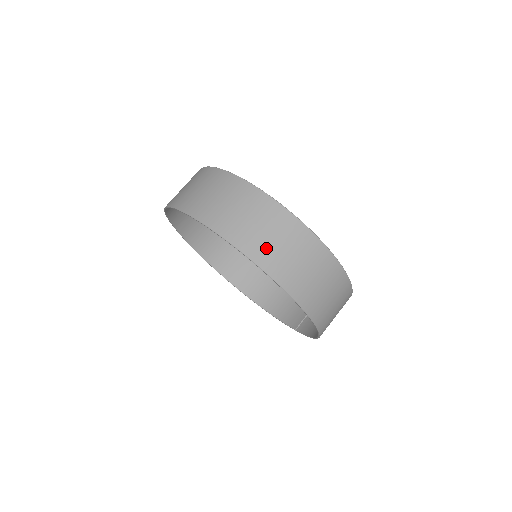
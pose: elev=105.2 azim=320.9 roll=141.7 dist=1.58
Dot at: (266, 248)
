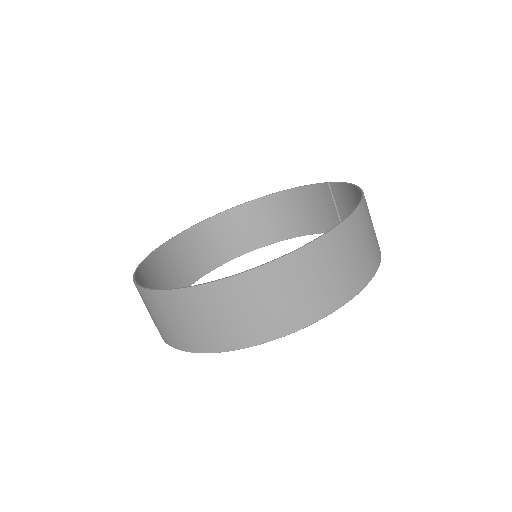
Dot at: (279, 316)
